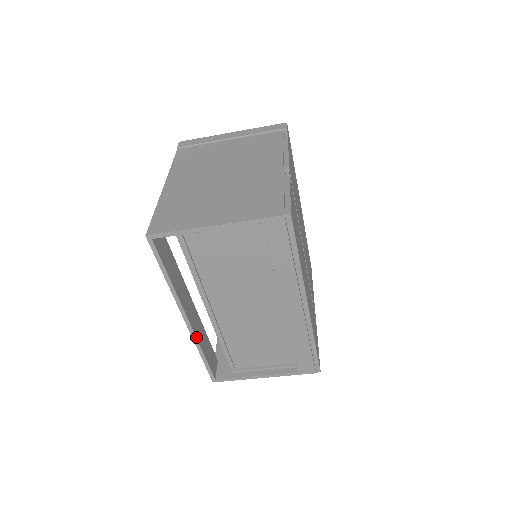
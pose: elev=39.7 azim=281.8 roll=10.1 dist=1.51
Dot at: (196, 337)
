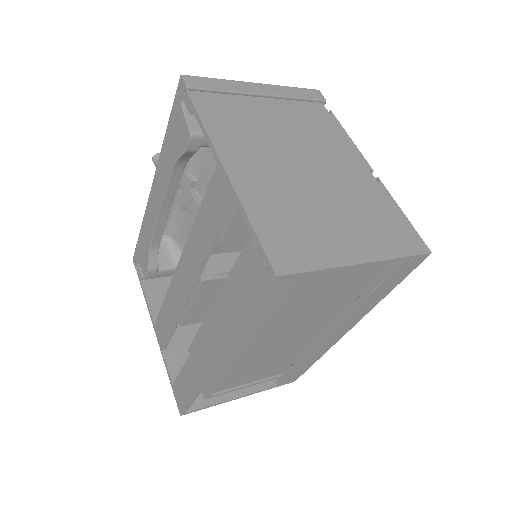
Dot at: (210, 377)
